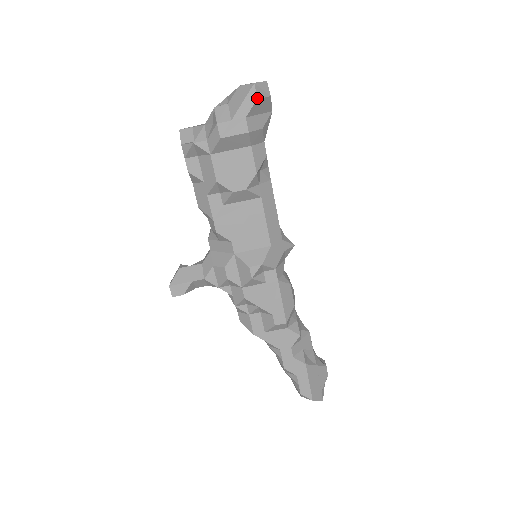
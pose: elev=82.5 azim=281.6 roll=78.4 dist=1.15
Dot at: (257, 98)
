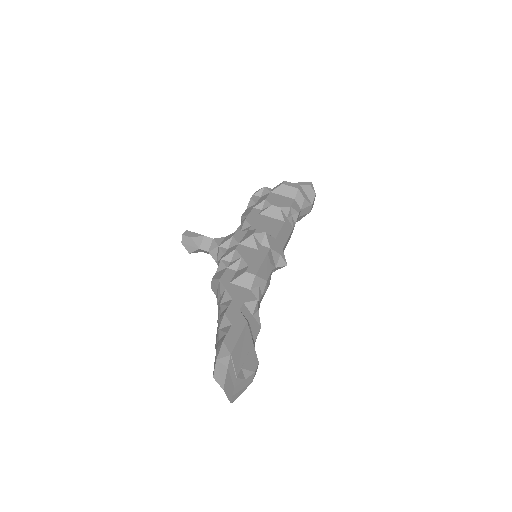
Dot at: (310, 185)
